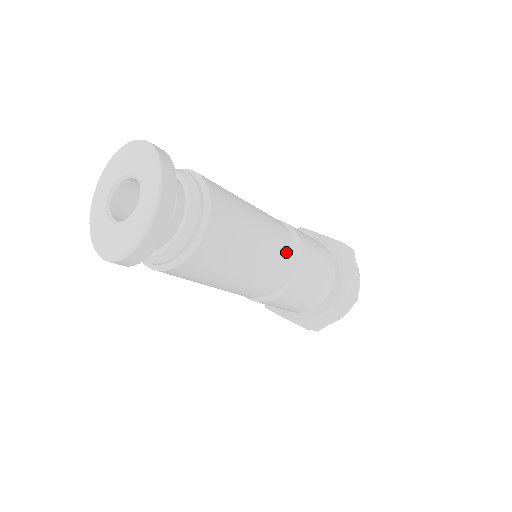
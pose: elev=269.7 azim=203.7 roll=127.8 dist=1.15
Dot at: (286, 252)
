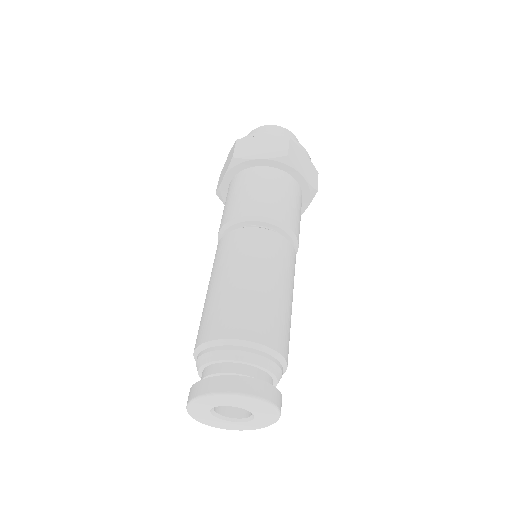
Dot at: occluded
